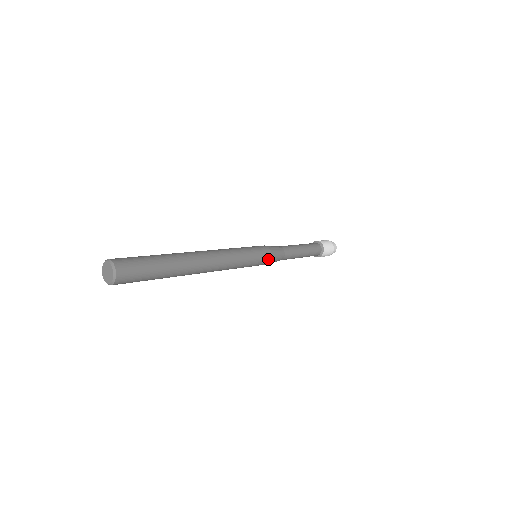
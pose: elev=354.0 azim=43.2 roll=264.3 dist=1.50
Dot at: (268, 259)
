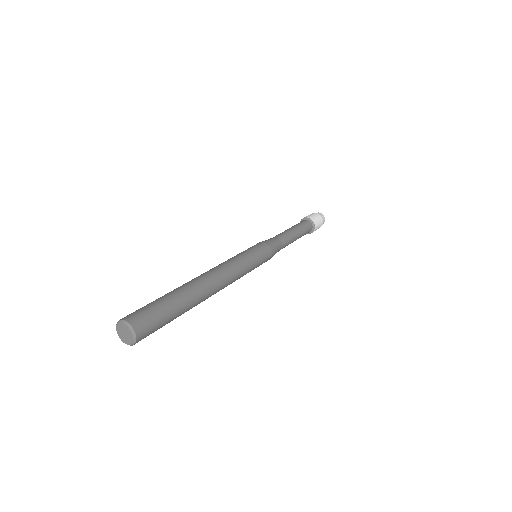
Dot at: (269, 255)
